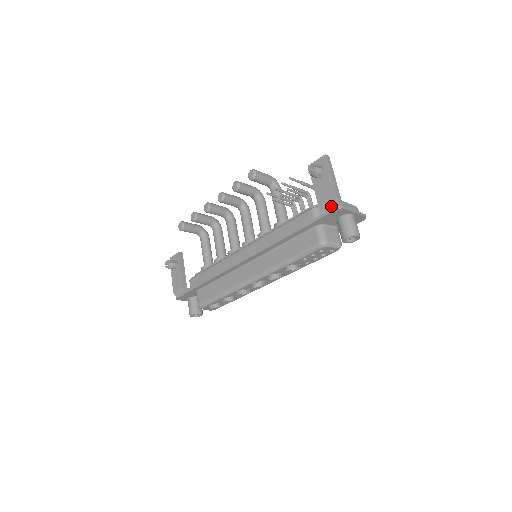
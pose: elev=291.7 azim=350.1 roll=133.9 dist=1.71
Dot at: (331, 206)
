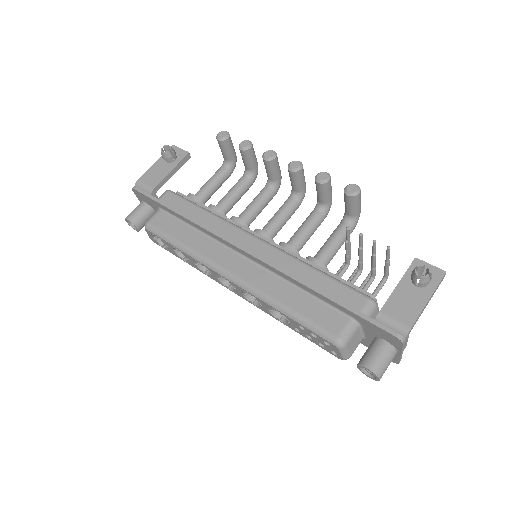
Dot at: (395, 326)
